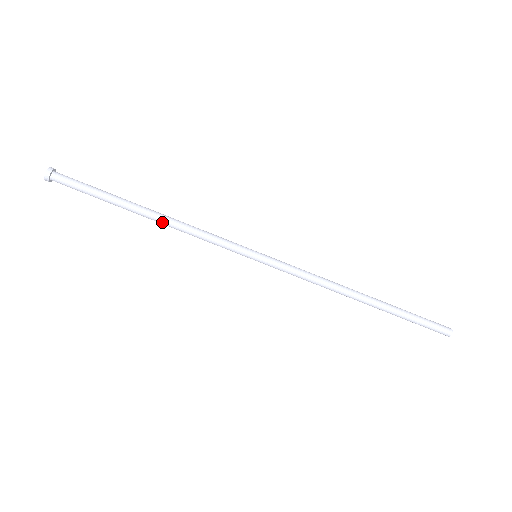
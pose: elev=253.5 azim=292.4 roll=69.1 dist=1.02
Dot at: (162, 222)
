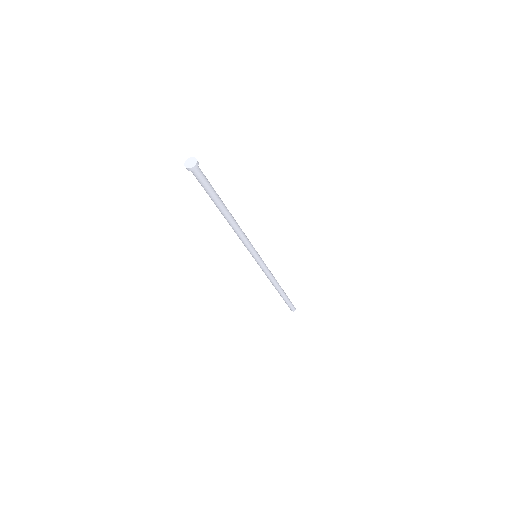
Dot at: (233, 223)
